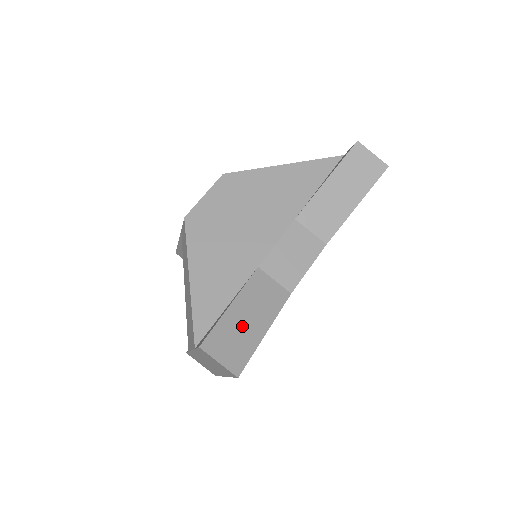
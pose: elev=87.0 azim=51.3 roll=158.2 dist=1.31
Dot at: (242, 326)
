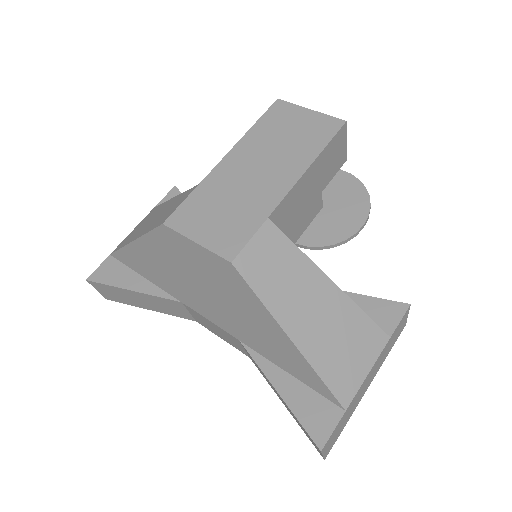
Dot at: (131, 298)
